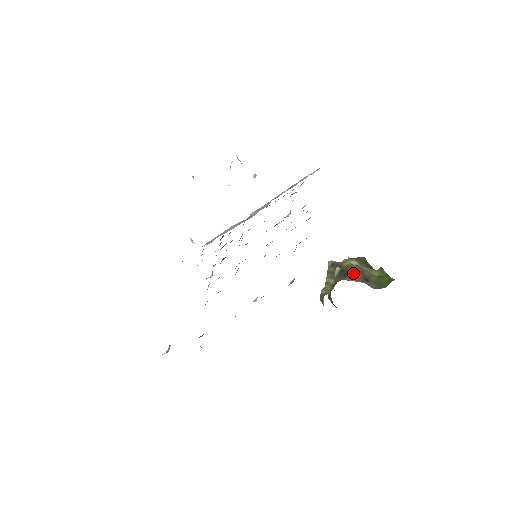
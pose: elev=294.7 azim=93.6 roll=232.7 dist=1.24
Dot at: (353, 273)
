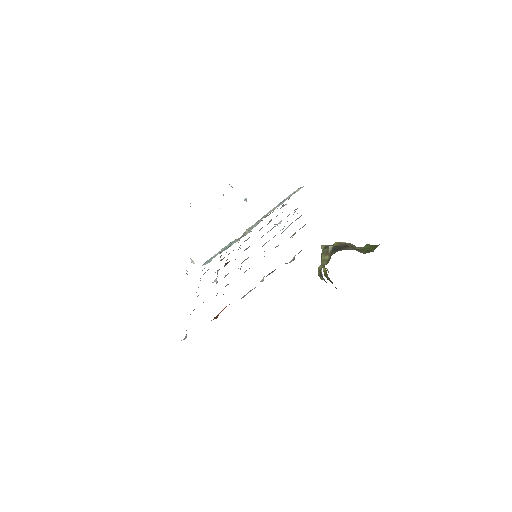
Dot at: (344, 247)
